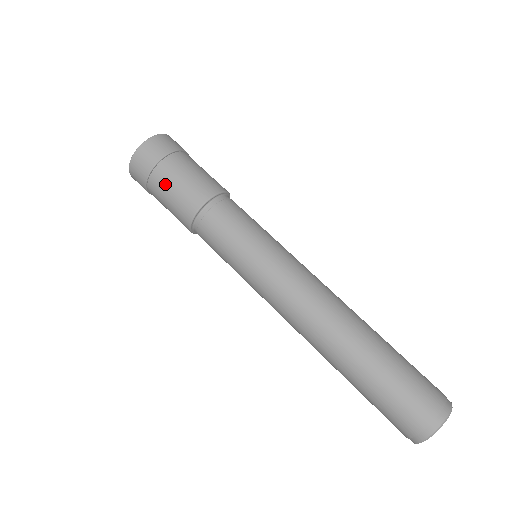
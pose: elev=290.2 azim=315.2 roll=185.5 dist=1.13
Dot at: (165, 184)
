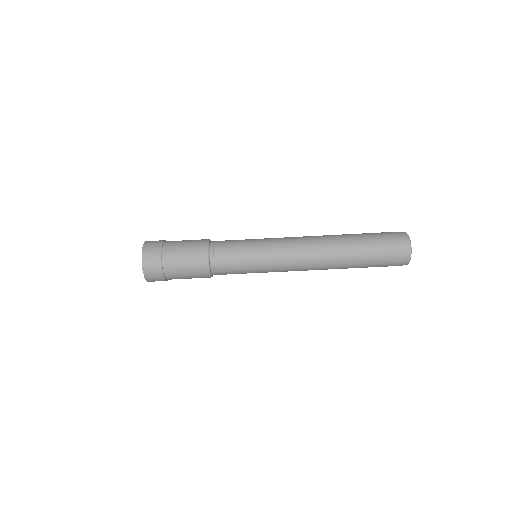
Dot at: occluded
